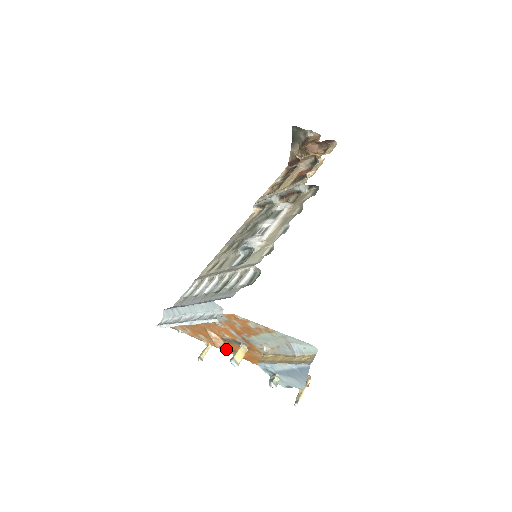
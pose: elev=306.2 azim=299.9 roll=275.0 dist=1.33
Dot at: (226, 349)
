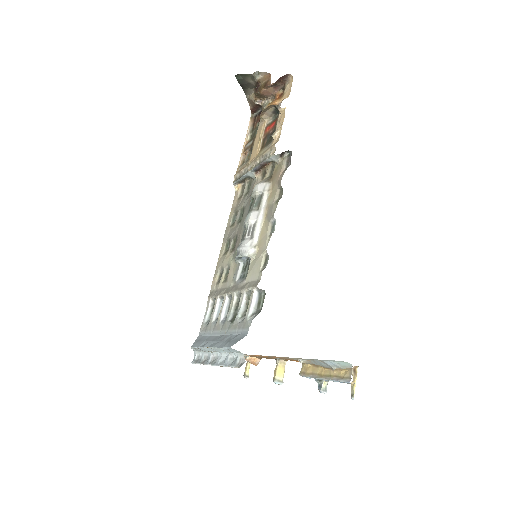
Dot at: (266, 358)
